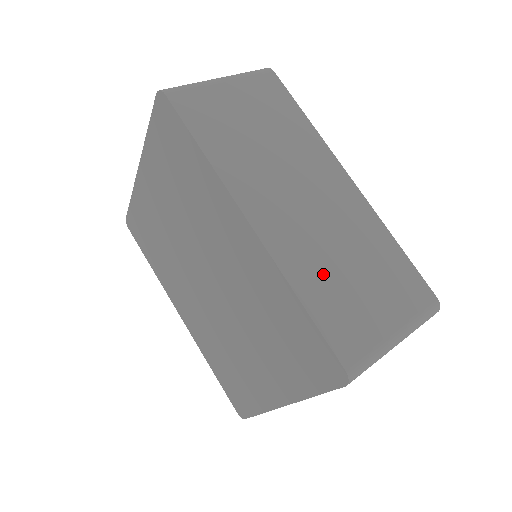
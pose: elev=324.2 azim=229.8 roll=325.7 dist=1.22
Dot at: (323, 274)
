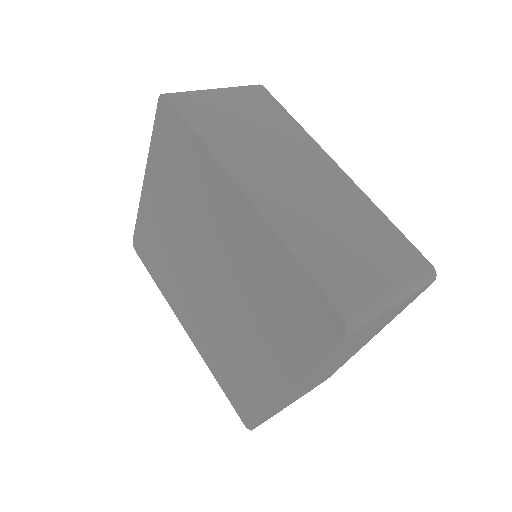
Dot at: (316, 237)
